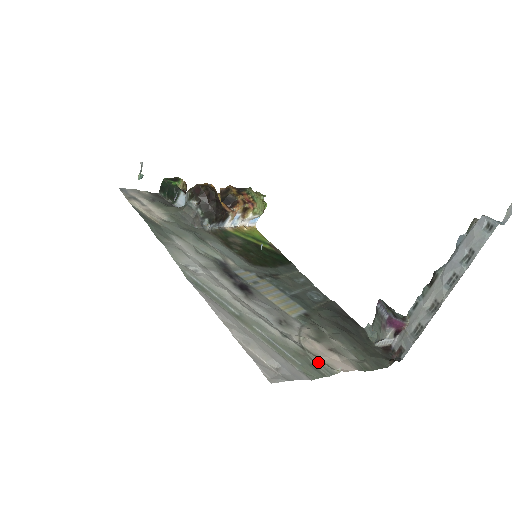
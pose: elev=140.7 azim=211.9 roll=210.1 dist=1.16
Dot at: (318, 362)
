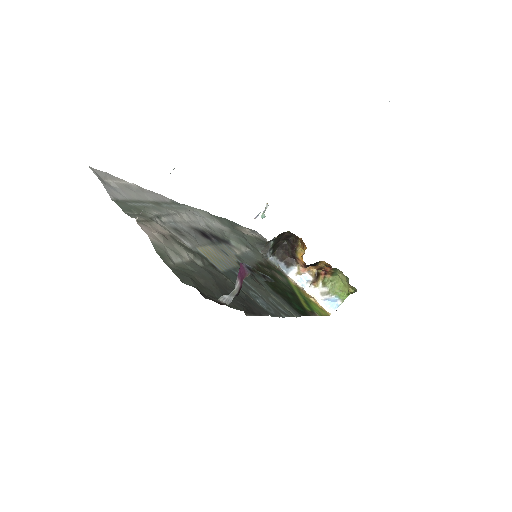
Dot at: (139, 216)
